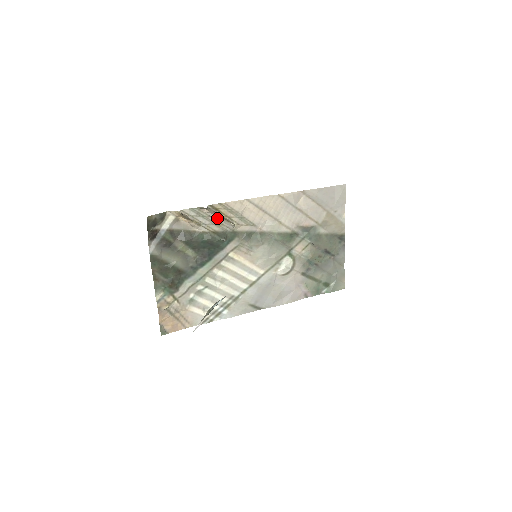
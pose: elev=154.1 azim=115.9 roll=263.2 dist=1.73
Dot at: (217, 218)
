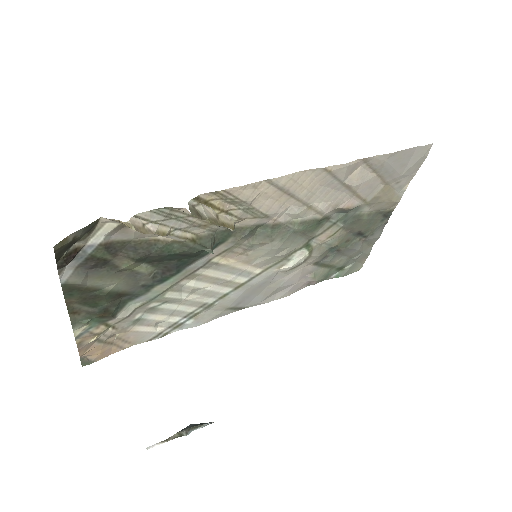
Dot at: occluded
